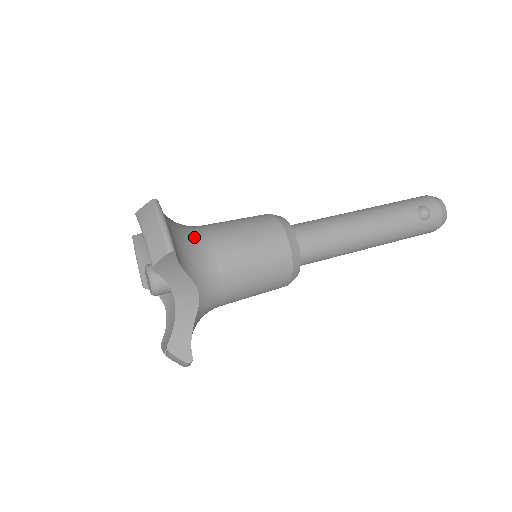
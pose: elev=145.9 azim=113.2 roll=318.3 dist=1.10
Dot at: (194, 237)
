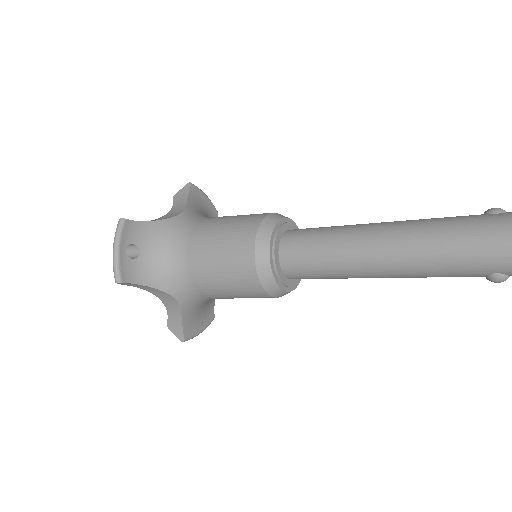
Dot at: occluded
